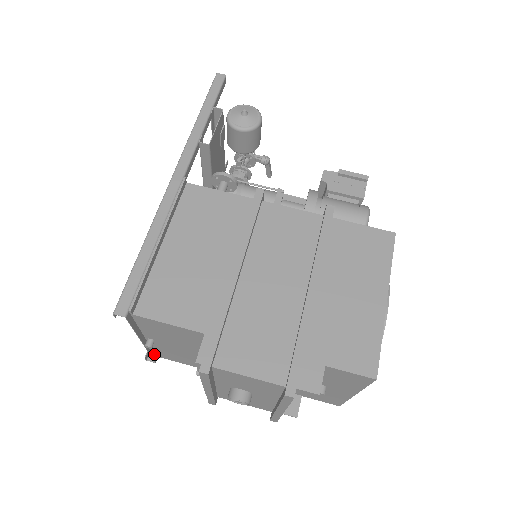
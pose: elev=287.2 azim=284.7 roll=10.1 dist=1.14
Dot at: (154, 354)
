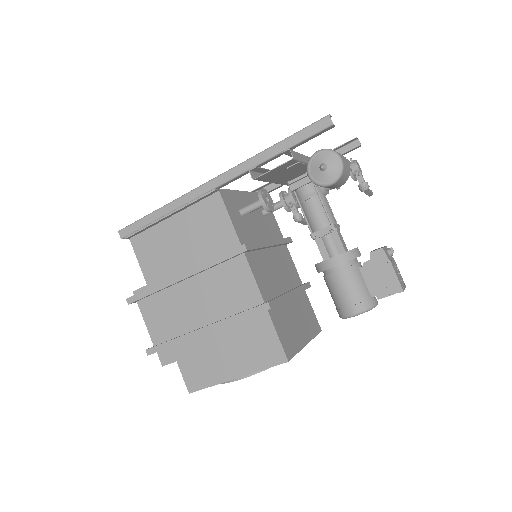
Dot at: occluded
